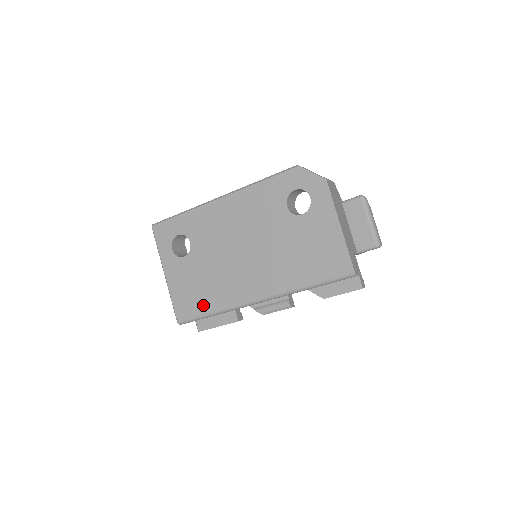
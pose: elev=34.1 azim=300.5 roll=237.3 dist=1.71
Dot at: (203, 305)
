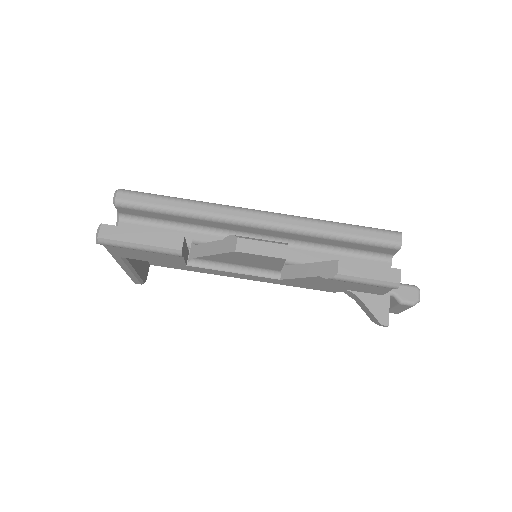
Dot at: occluded
